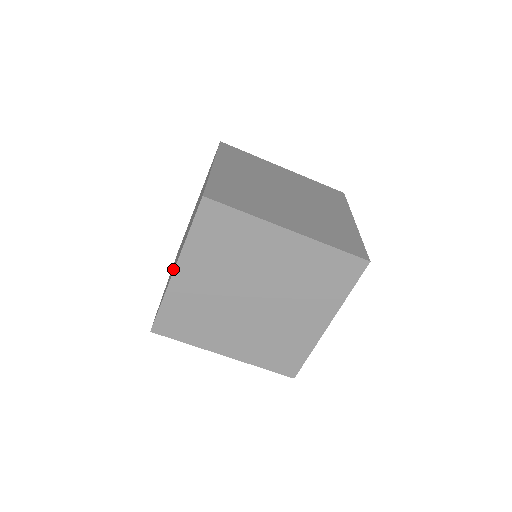
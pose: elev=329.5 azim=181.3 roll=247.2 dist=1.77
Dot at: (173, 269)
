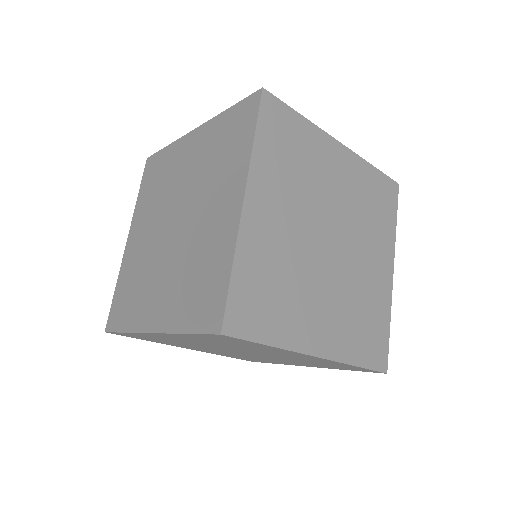
Dot at: occluded
